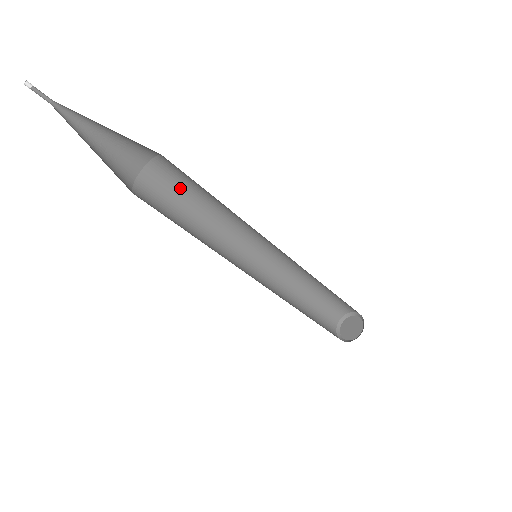
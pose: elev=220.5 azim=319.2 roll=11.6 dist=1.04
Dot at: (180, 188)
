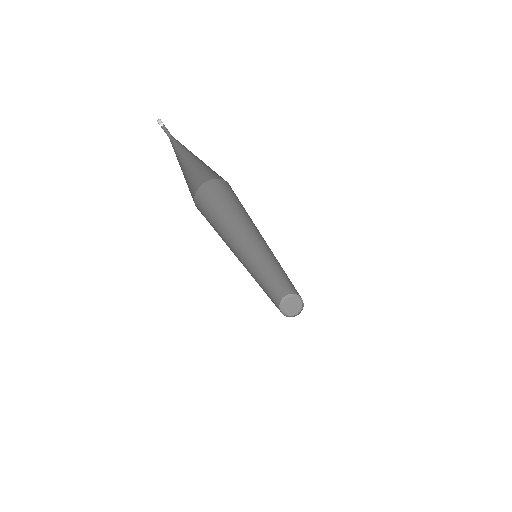
Dot at: (222, 201)
